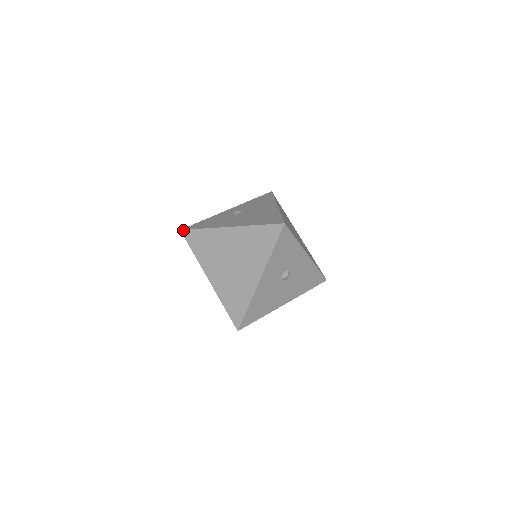
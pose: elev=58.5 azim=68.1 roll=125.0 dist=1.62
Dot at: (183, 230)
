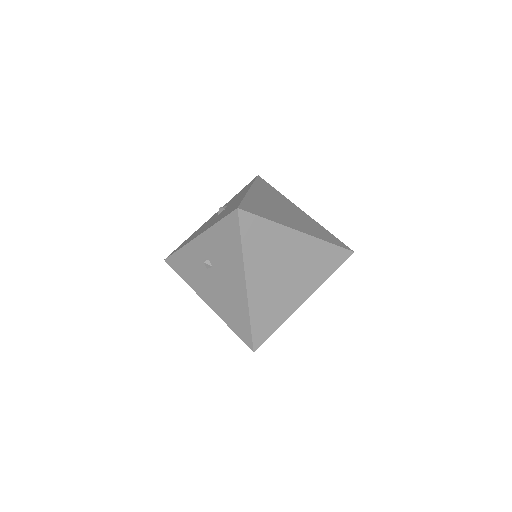
Dot at: (167, 263)
